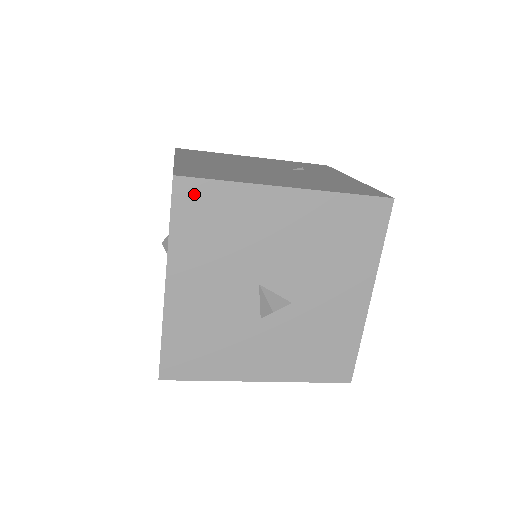
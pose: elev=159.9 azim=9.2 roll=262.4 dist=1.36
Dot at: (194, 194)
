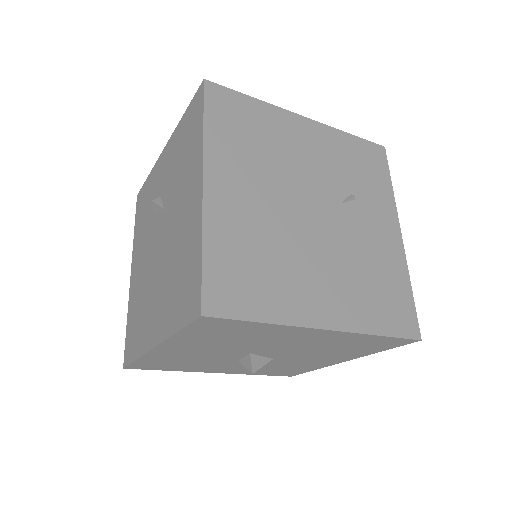
Dot at: (219, 324)
